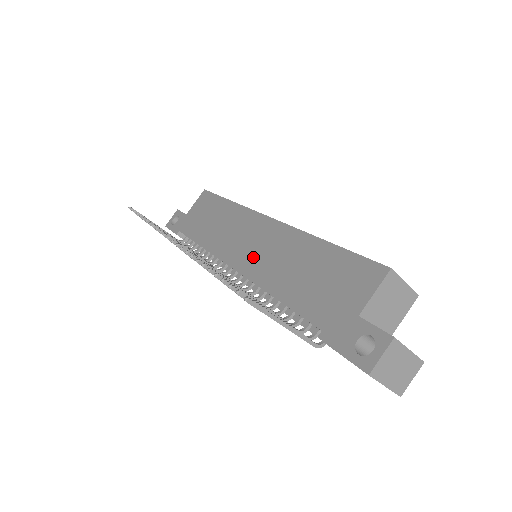
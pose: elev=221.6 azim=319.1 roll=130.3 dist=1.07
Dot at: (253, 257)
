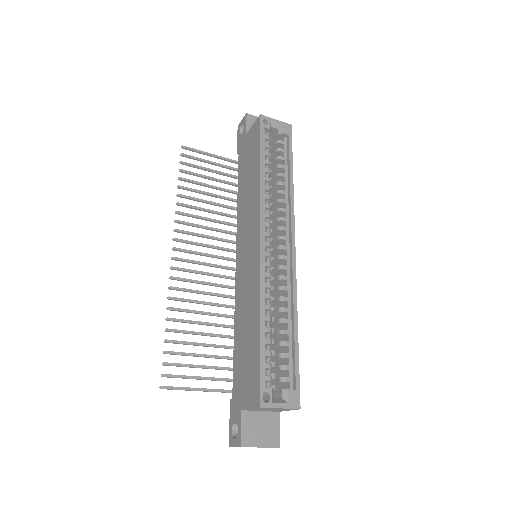
Dot at: (242, 270)
